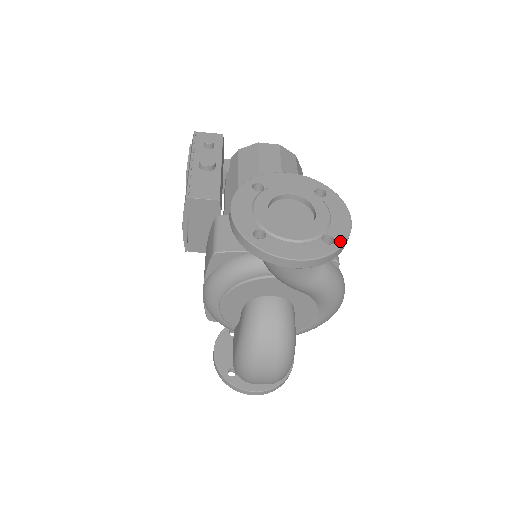
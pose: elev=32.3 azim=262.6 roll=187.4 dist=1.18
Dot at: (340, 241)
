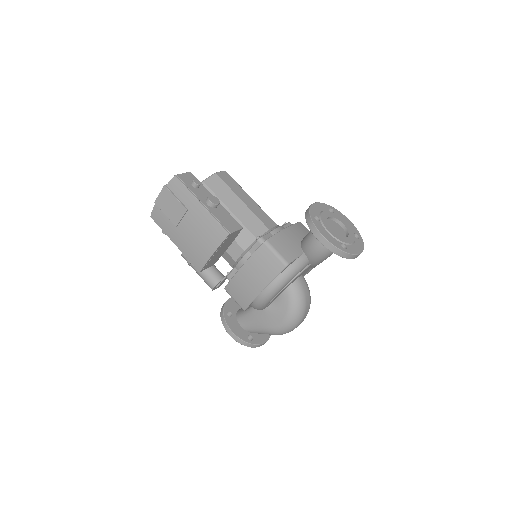
Dot at: (359, 235)
